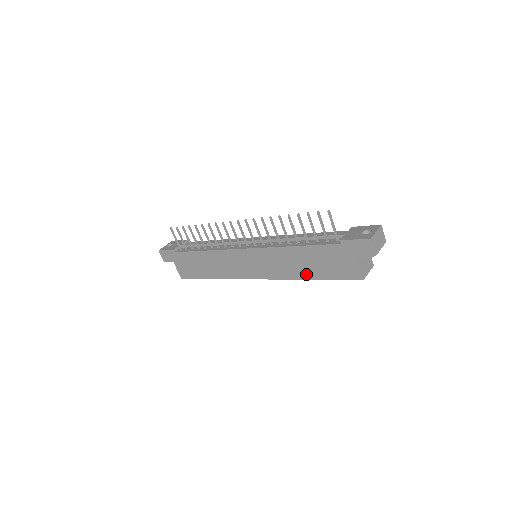
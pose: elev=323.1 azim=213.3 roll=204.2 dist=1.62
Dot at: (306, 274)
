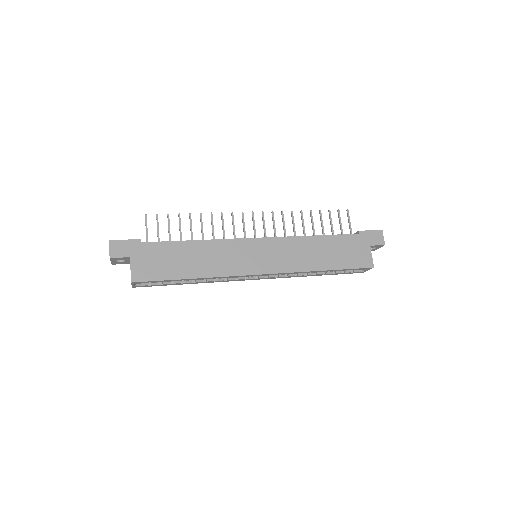
Dot at: (322, 264)
